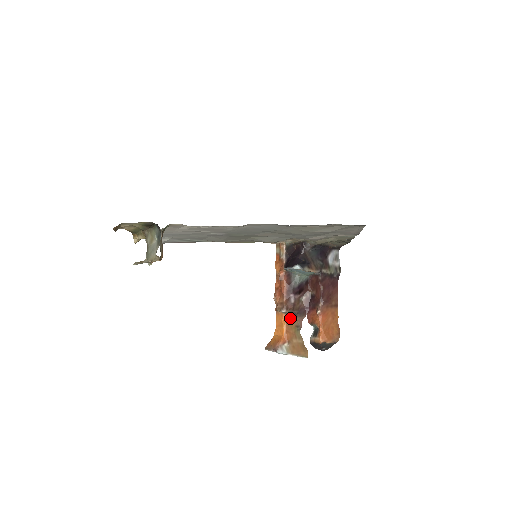
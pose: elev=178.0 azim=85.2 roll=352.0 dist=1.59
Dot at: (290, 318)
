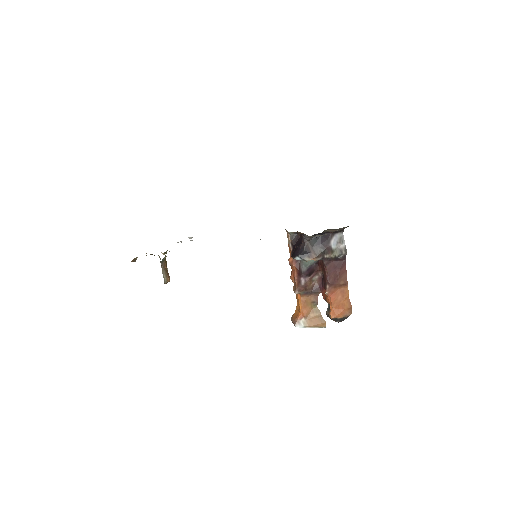
Dot at: (305, 297)
